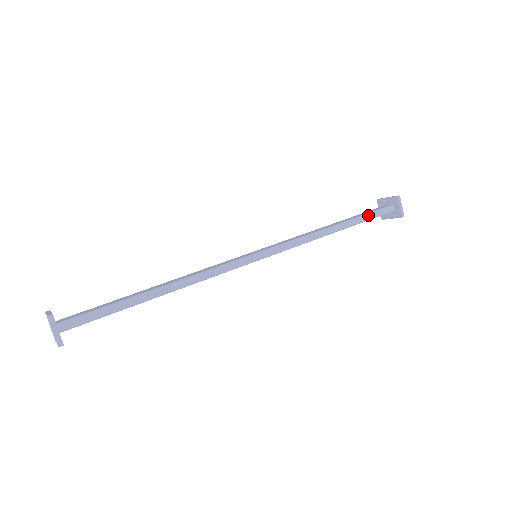
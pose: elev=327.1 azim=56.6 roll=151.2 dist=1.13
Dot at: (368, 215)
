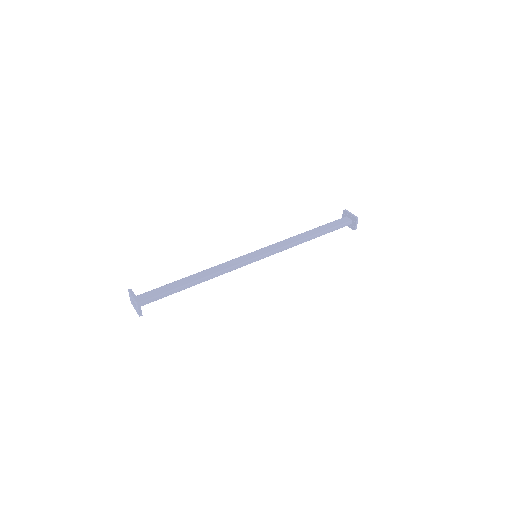
Dot at: (333, 229)
